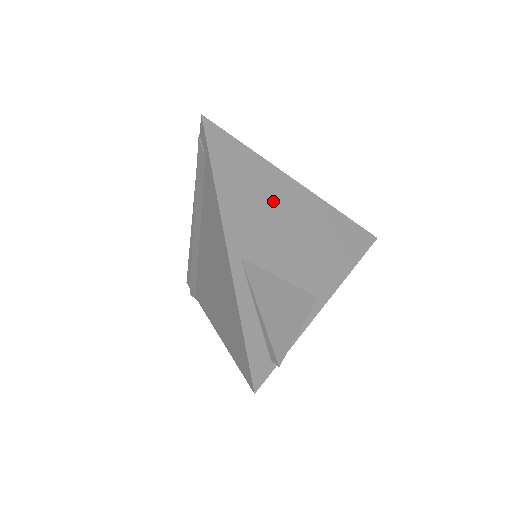
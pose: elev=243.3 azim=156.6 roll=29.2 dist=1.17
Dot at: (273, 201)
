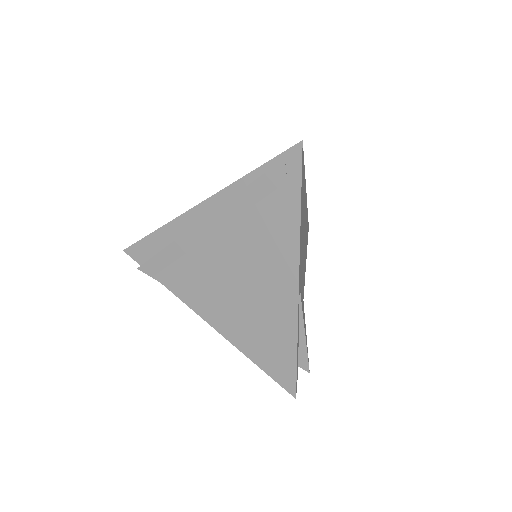
Dot at: occluded
